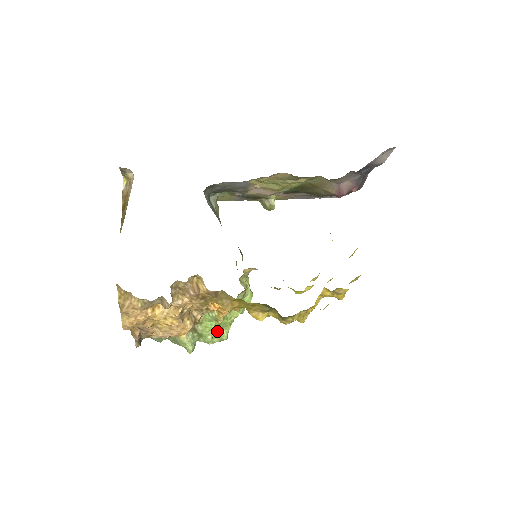
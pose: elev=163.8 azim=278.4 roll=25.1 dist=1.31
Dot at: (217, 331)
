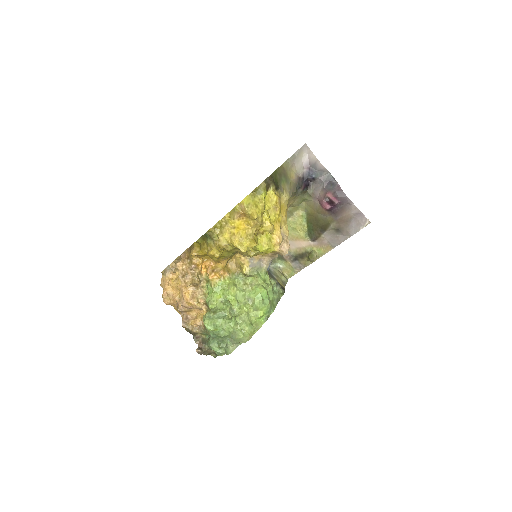
Dot at: (234, 316)
